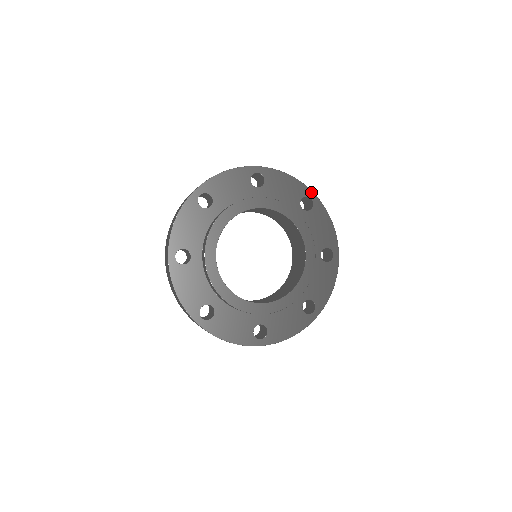
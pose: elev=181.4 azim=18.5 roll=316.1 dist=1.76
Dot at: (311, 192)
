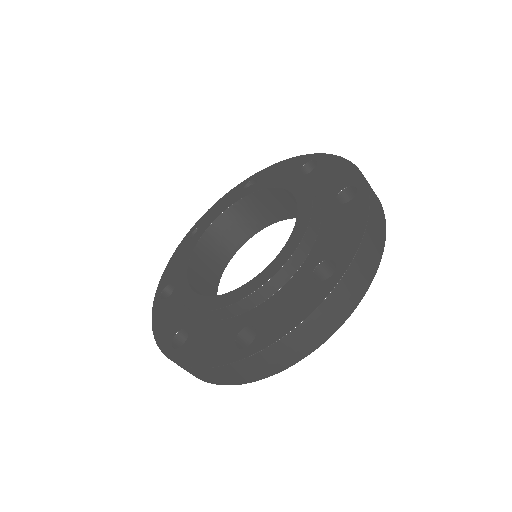
Dot at: (313, 155)
